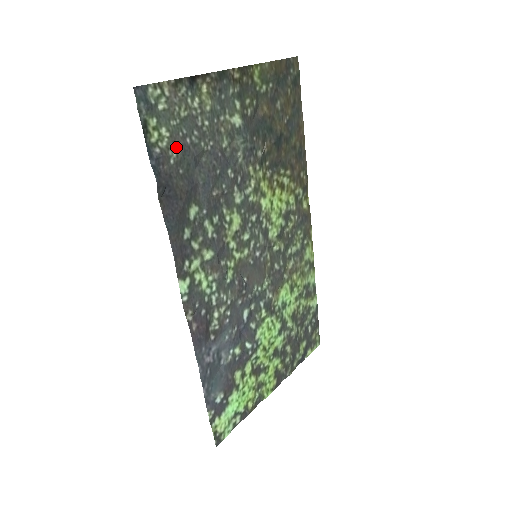
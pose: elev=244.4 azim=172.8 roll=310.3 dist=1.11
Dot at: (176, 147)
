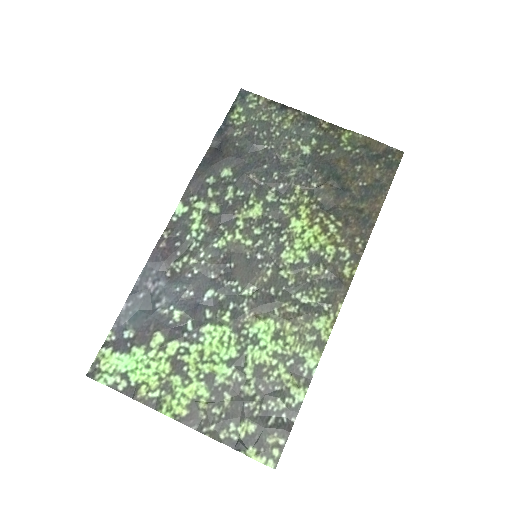
Dot at: (244, 130)
